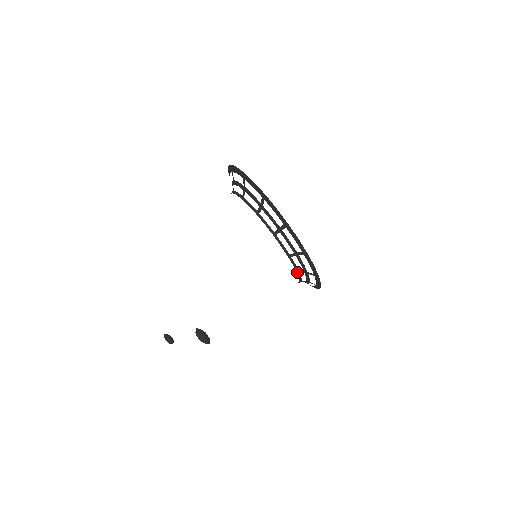
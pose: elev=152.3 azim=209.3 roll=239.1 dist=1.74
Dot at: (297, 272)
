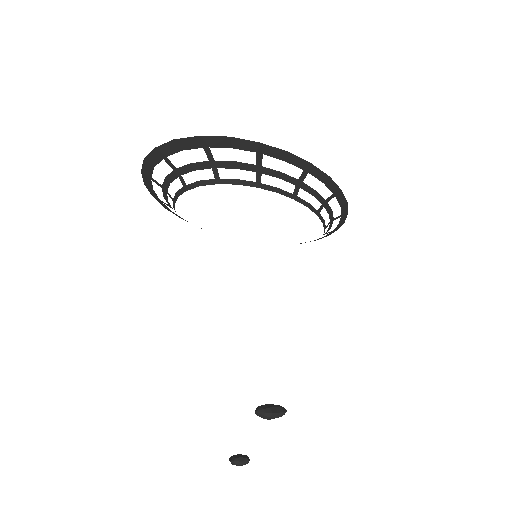
Dot at: (324, 229)
